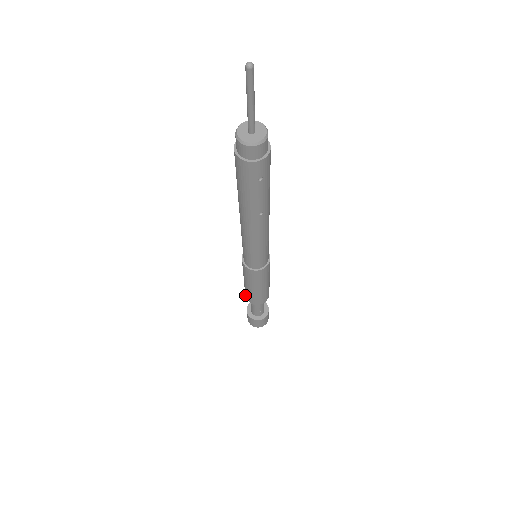
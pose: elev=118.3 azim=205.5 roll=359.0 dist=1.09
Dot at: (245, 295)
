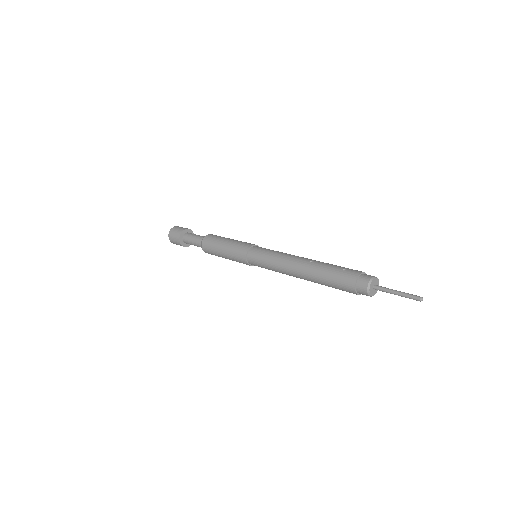
Dot at: (203, 247)
